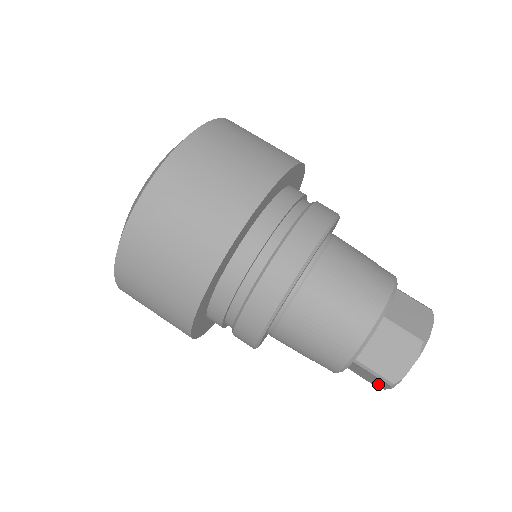
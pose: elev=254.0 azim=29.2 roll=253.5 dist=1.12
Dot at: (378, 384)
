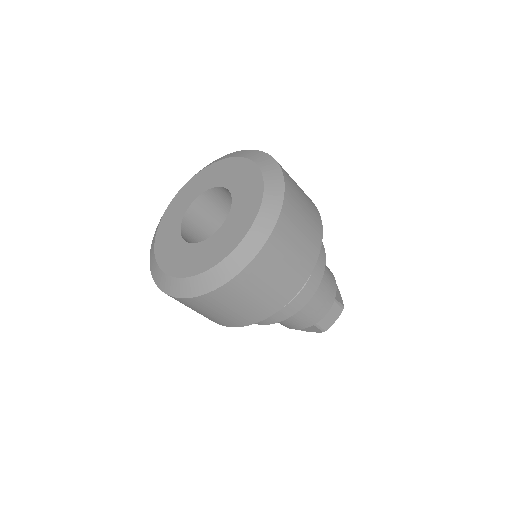
Dot at: (308, 330)
